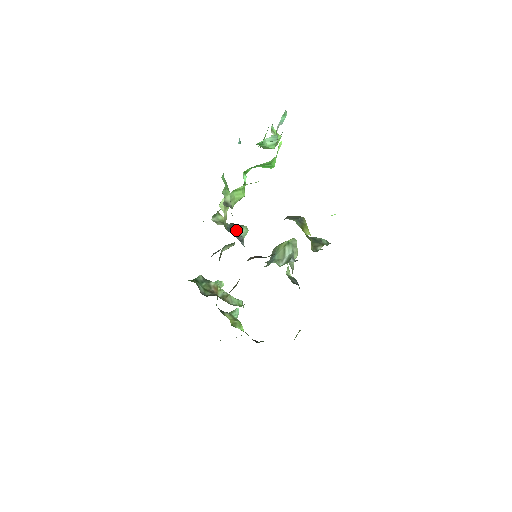
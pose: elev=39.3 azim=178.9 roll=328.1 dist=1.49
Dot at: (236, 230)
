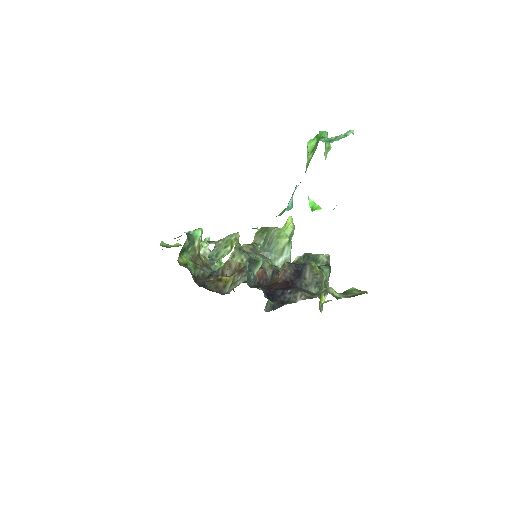
Dot at: (253, 269)
